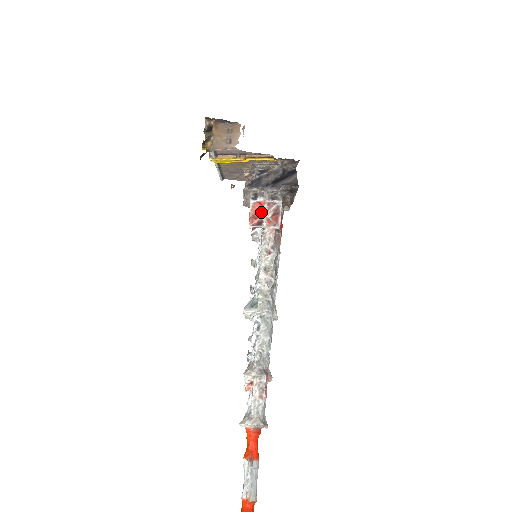
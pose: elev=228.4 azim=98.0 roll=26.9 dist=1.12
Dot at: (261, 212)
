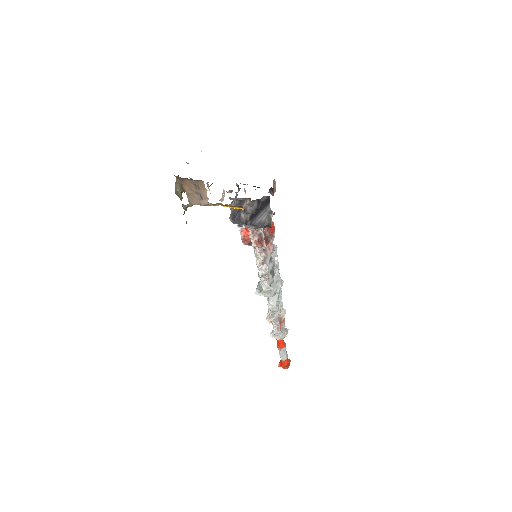
Dot at: (249, 236)
